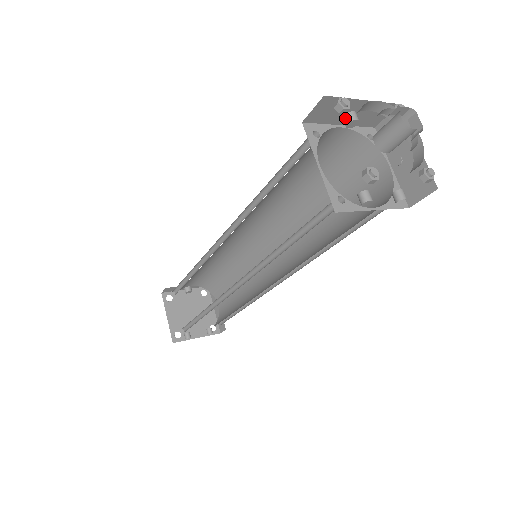
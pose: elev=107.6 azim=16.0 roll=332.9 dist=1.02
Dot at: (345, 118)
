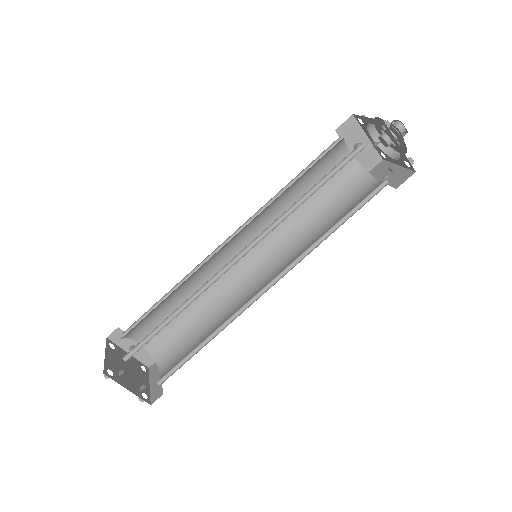
Dot at: (356, 144)
